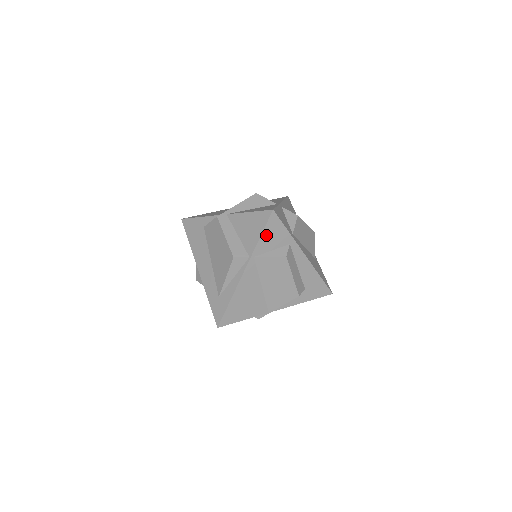
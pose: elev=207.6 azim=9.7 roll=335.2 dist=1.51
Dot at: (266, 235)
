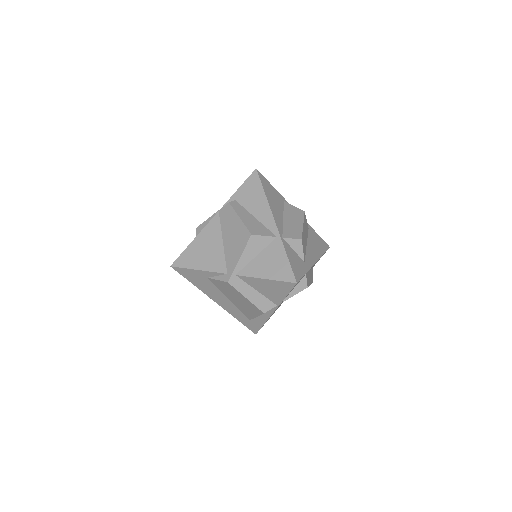
Dot at: occluded
